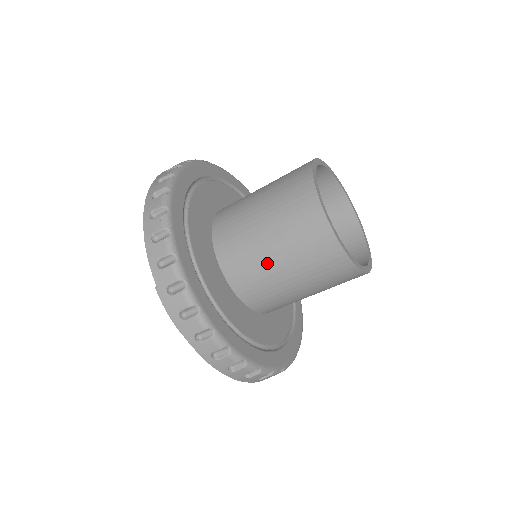
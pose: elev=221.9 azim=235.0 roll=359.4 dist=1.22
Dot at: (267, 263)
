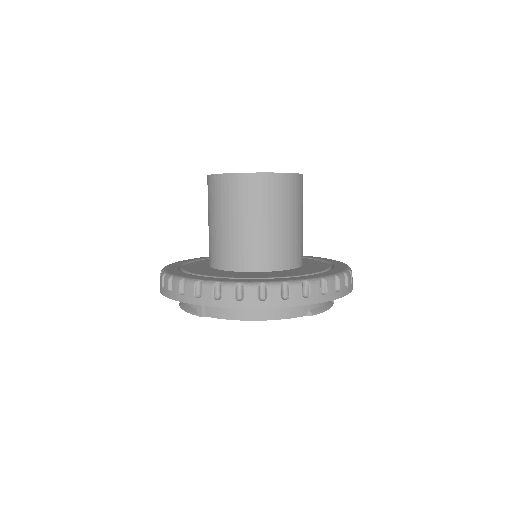
Dot at: (211, 231)
